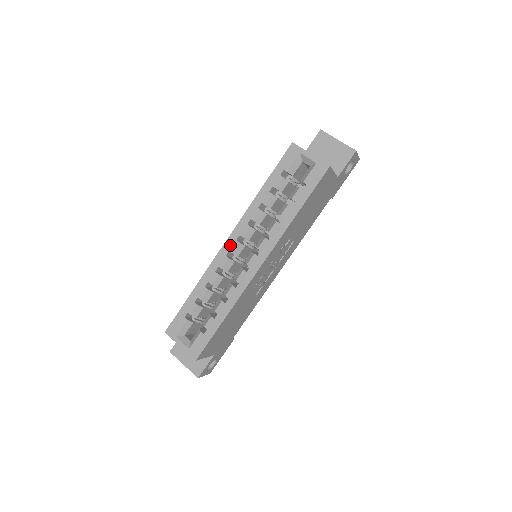
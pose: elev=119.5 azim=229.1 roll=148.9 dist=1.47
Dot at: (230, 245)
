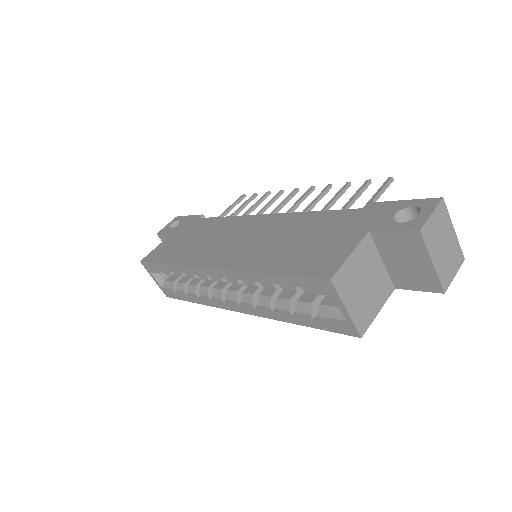
Dot at: (212, 275)
